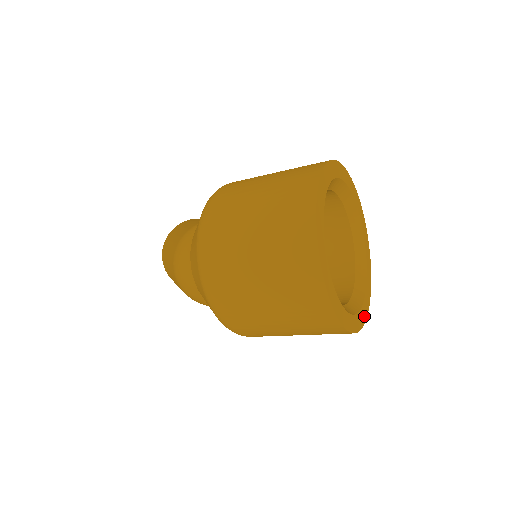
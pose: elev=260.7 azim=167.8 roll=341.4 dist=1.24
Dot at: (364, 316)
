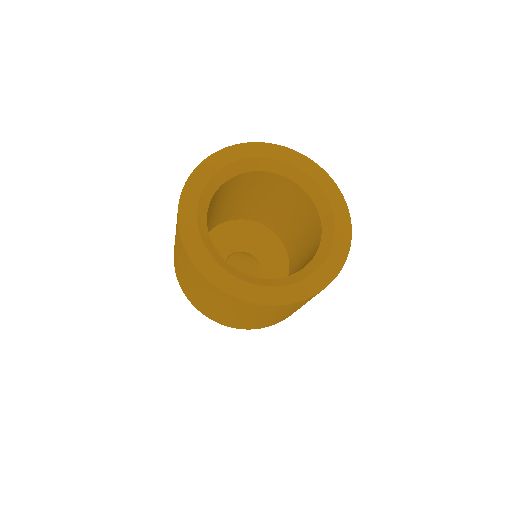
Dot at: (297, 295)
